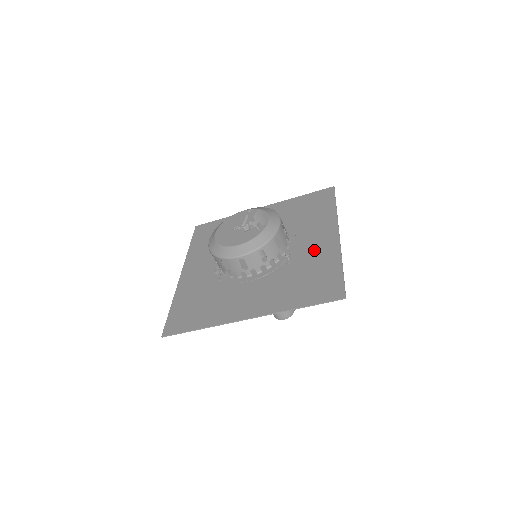
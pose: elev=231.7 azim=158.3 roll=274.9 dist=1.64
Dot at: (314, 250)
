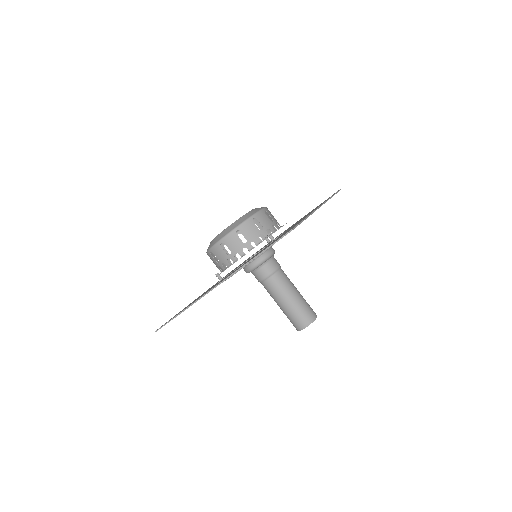
Dot at: (295, 224)
